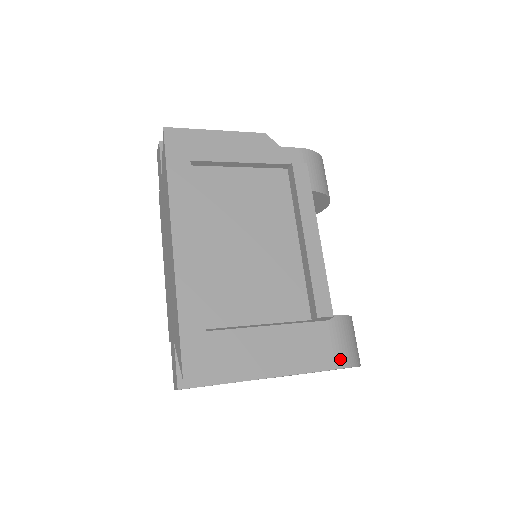
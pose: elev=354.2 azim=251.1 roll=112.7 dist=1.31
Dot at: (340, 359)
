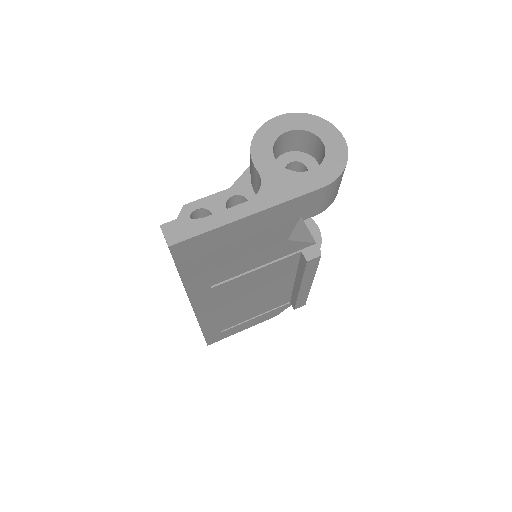
Dot at: occluded
